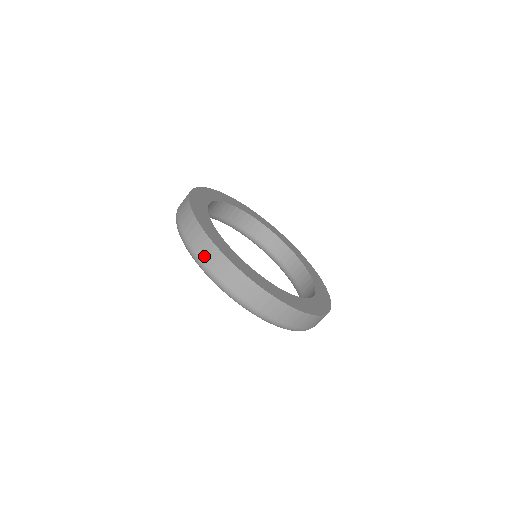
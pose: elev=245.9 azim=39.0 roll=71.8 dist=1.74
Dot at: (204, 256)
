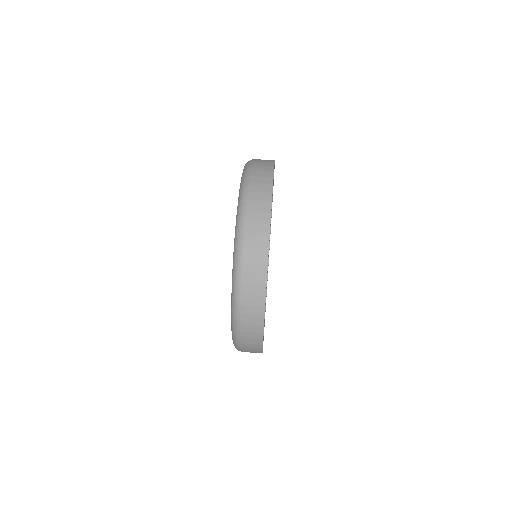
Dot at: occluded
